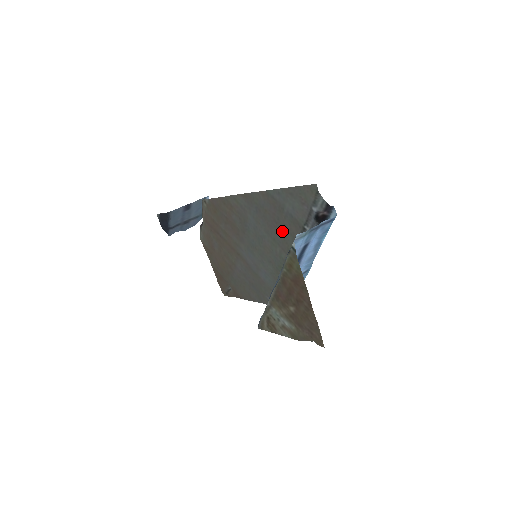
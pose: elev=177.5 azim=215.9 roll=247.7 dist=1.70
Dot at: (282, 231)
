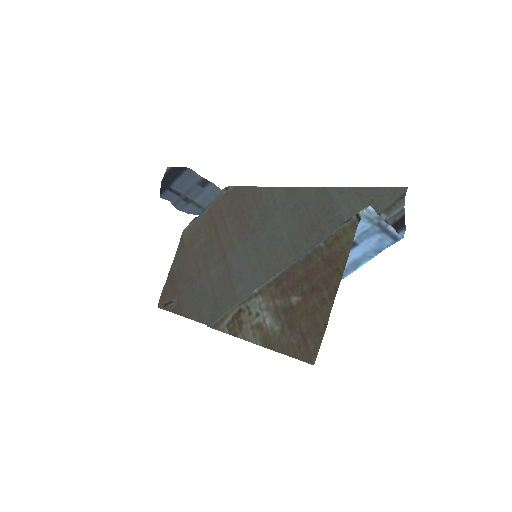
Dot at: (314, 237)
